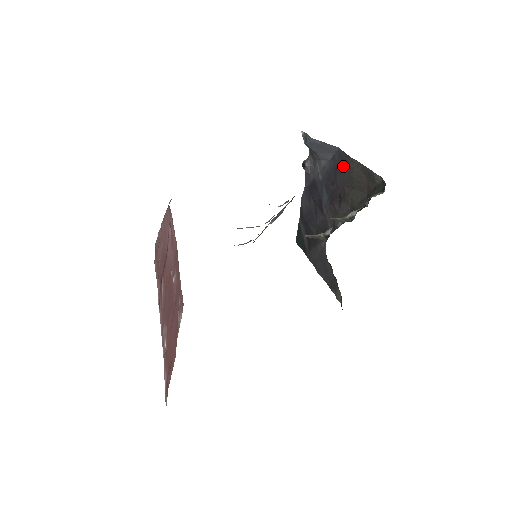
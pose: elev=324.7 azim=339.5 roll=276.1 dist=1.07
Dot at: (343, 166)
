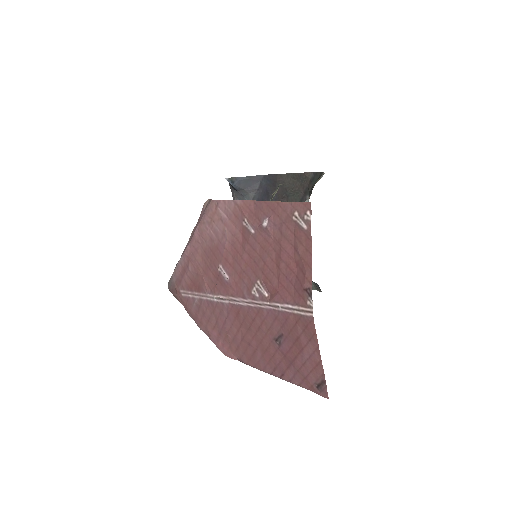
Dot at: (273, 185)
